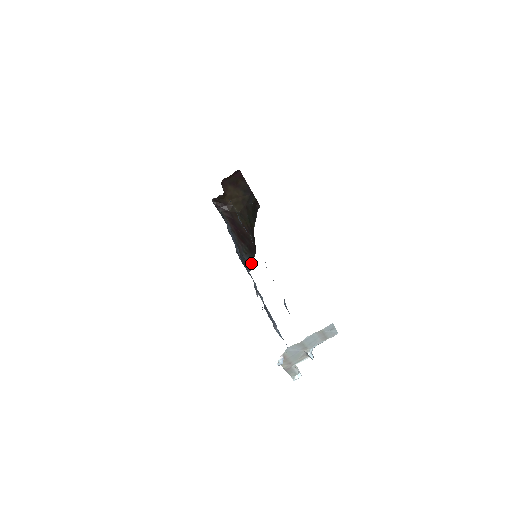
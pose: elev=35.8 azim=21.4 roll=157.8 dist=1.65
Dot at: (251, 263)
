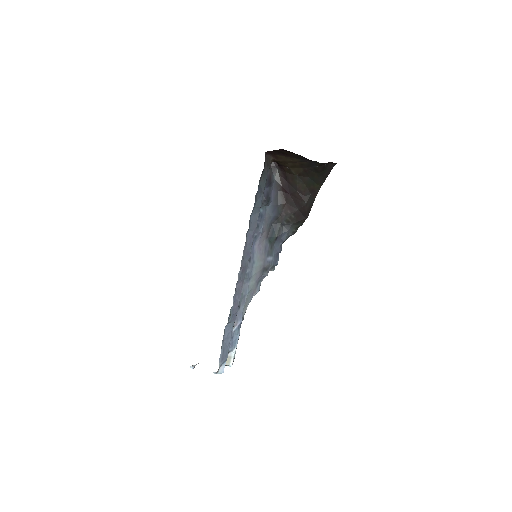
Dot at: (293, 231)
